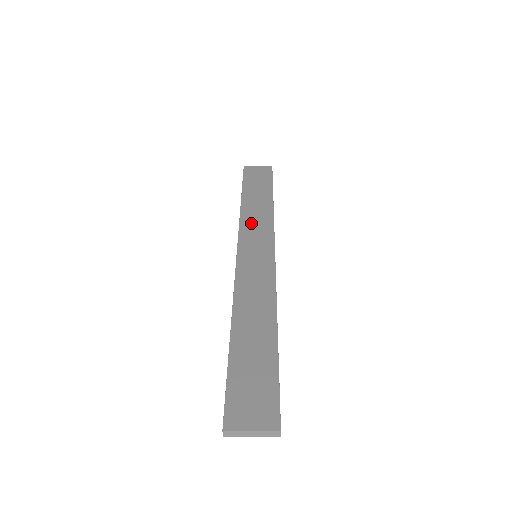
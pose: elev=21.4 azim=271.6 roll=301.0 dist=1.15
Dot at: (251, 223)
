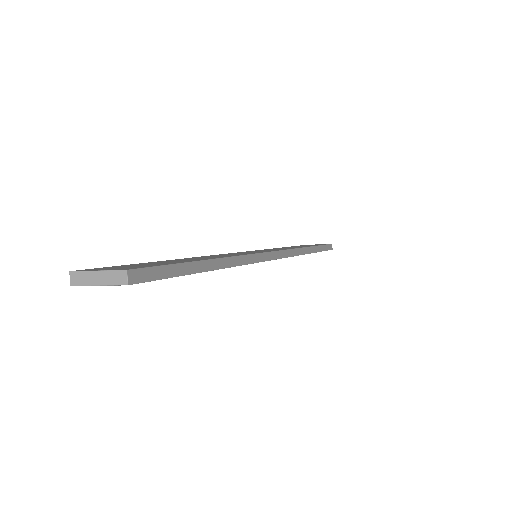
Dot at: (272, 249)
